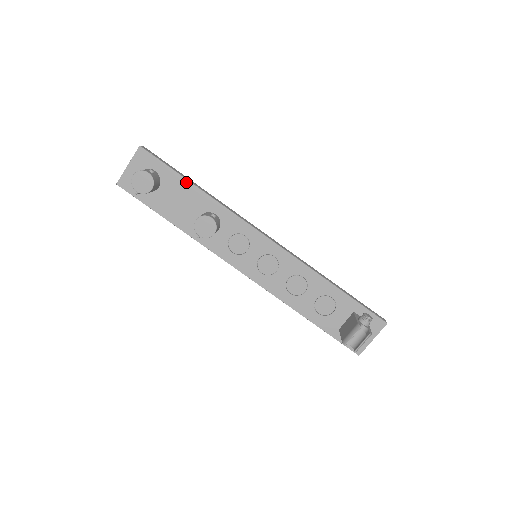
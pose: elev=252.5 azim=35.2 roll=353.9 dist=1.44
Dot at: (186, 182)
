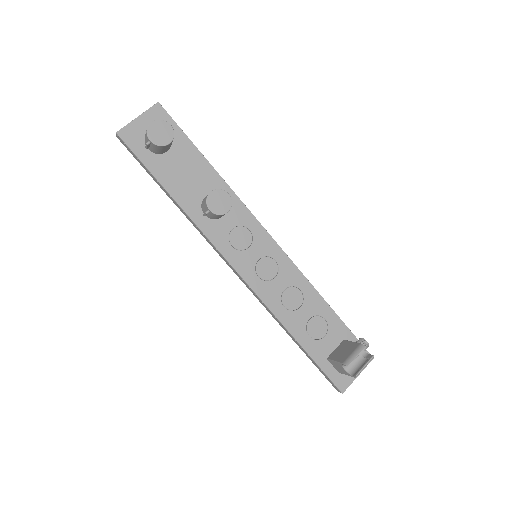
Dot at: (200, 155)
